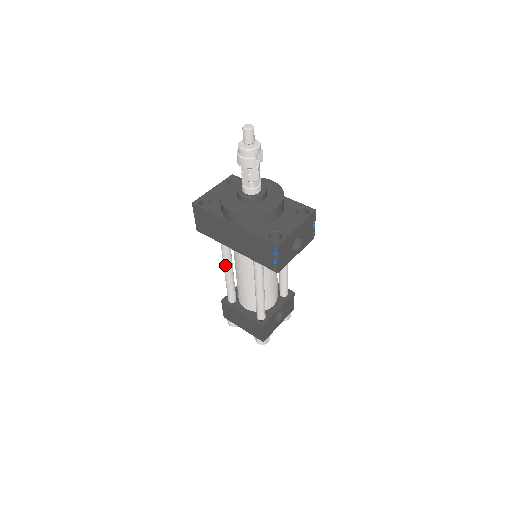
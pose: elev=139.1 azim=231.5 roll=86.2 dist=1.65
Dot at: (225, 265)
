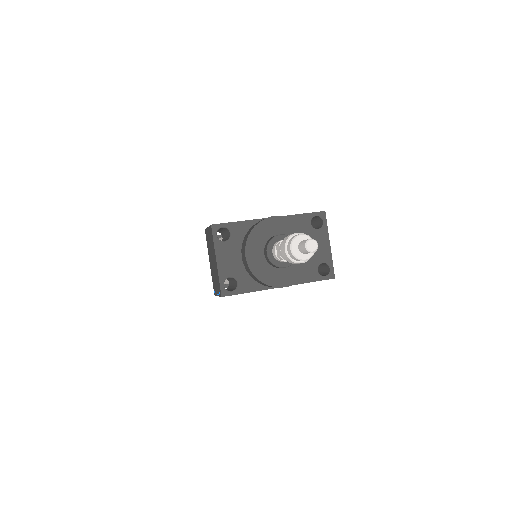
Dot at: occluded
